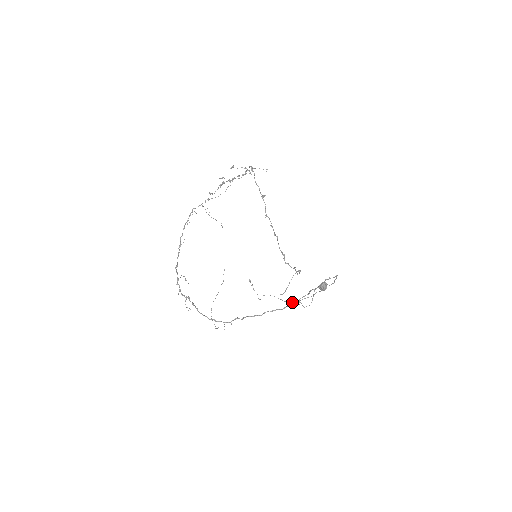
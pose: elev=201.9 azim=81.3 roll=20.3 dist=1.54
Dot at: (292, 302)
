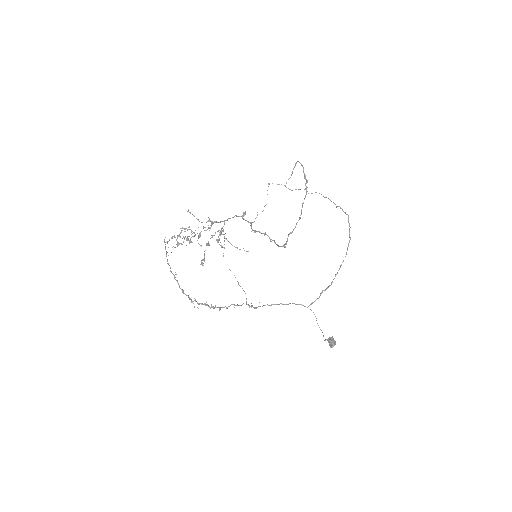
Dot at: occluded
